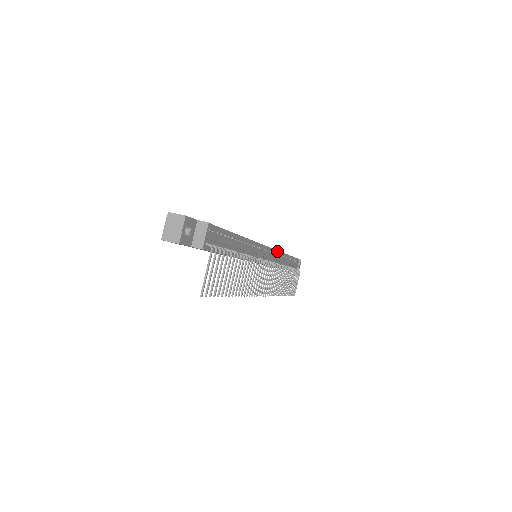
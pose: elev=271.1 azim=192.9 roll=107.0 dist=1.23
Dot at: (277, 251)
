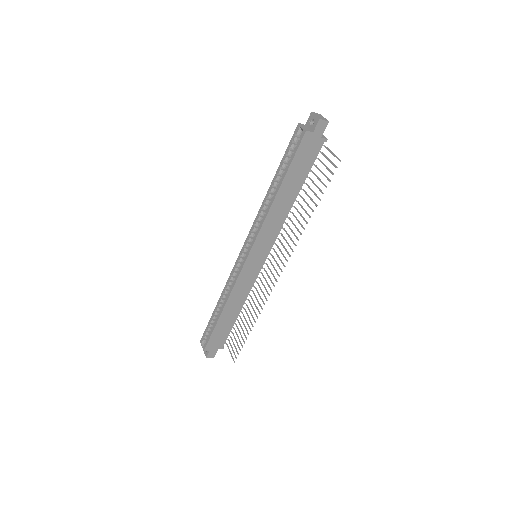
Dot at: occluded
